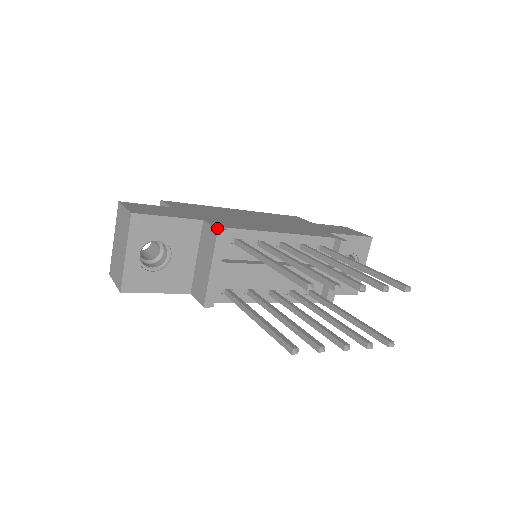
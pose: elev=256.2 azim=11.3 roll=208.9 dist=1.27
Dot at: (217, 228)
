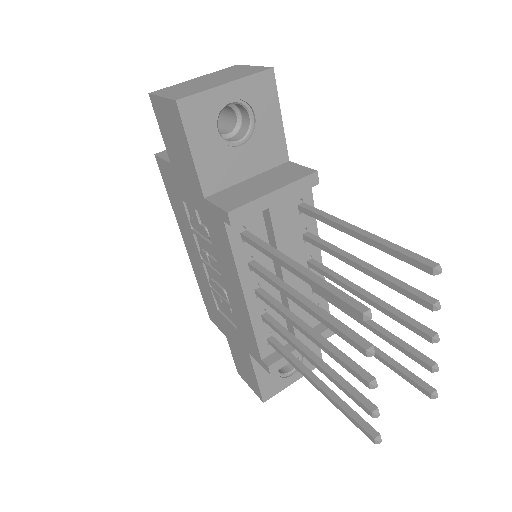
Dot at: (315, 170)
